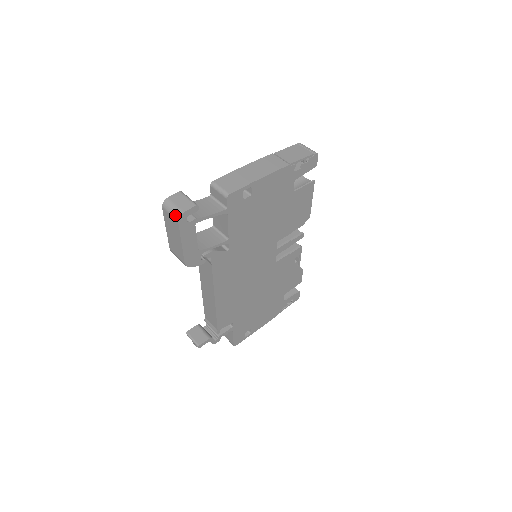
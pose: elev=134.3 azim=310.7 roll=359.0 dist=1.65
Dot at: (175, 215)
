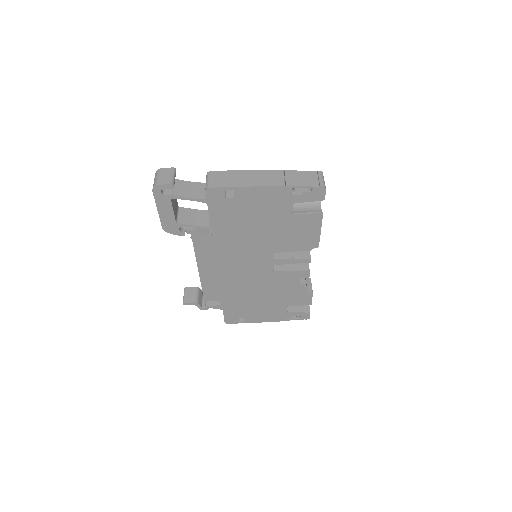
Dot at: (153, 184)
